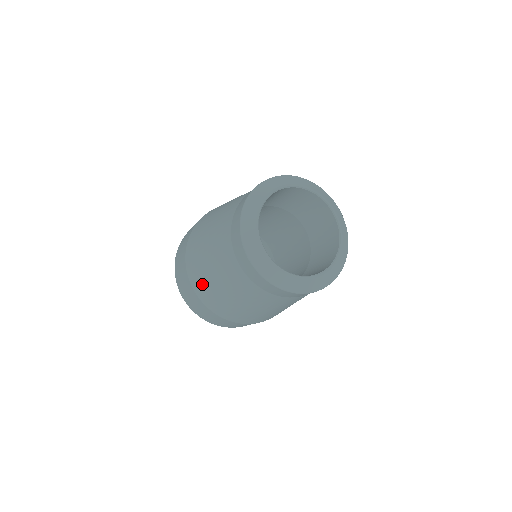
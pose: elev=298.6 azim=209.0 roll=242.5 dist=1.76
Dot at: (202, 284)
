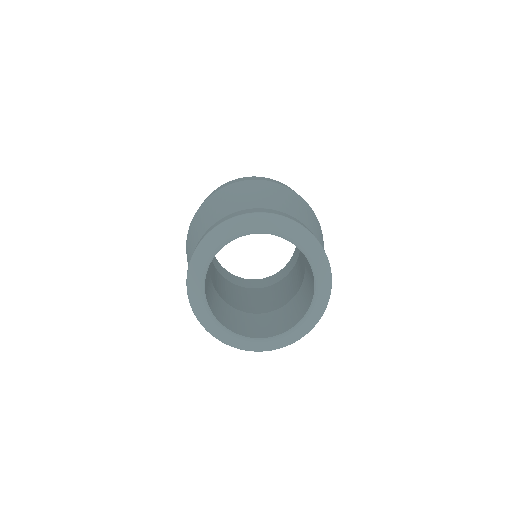
Dot at: occluded
